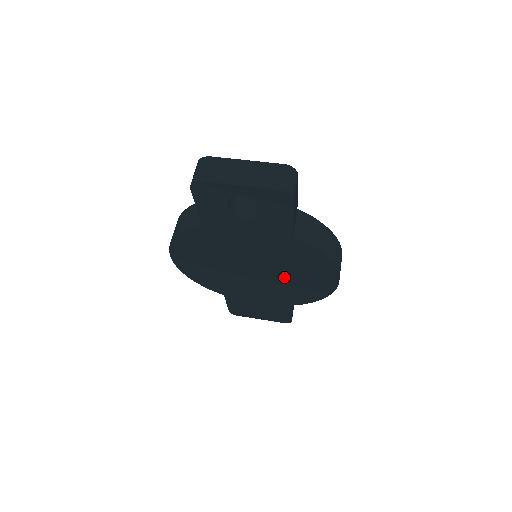
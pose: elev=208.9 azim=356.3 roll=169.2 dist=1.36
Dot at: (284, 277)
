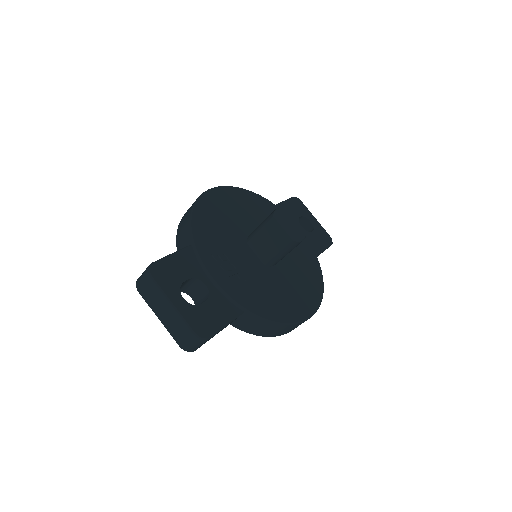
Dot at: occluded
